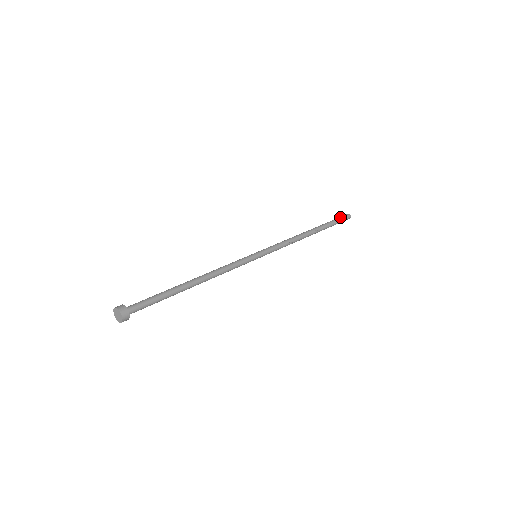
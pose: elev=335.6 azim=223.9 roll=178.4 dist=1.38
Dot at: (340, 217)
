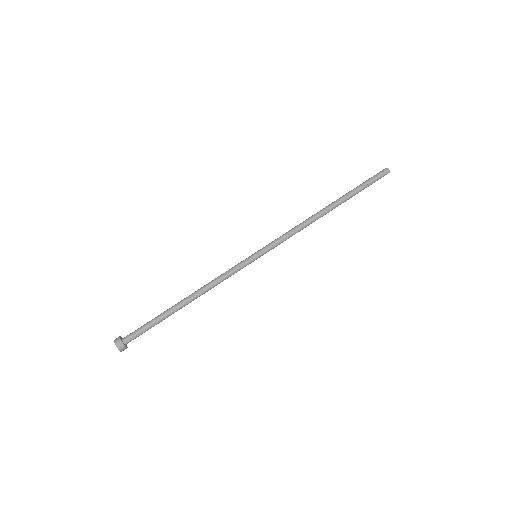
Dot at: (375, 179)
